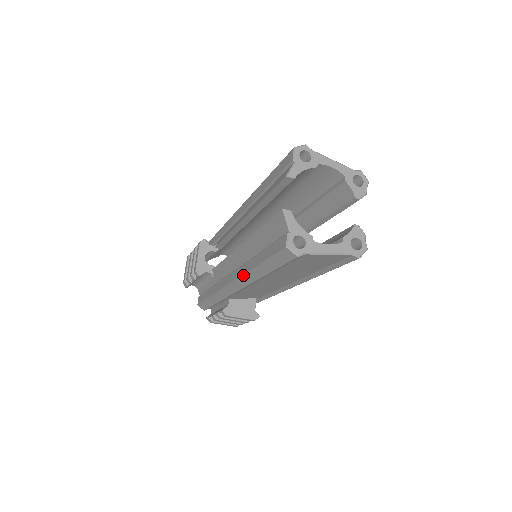
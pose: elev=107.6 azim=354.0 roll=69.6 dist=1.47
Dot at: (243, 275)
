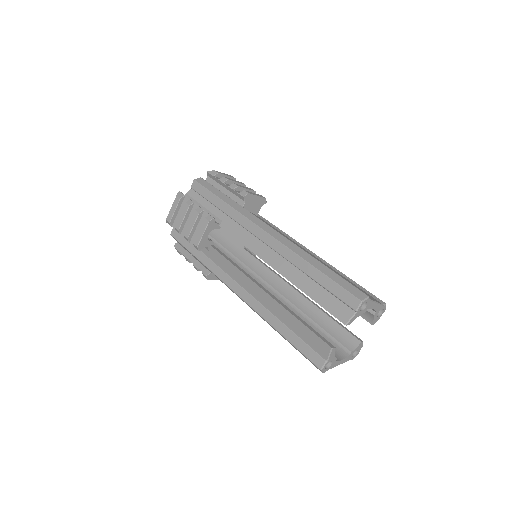
Dot at: (258, 314)
